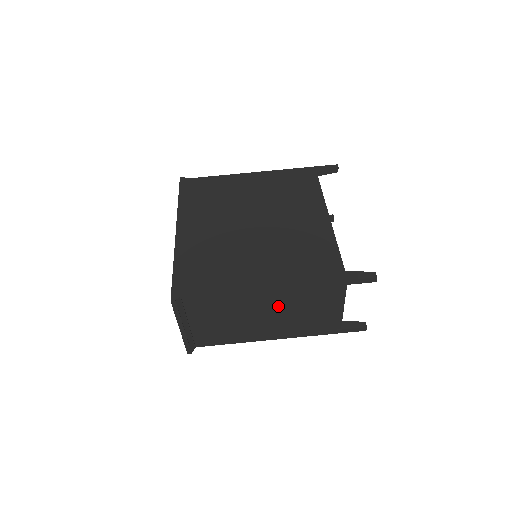
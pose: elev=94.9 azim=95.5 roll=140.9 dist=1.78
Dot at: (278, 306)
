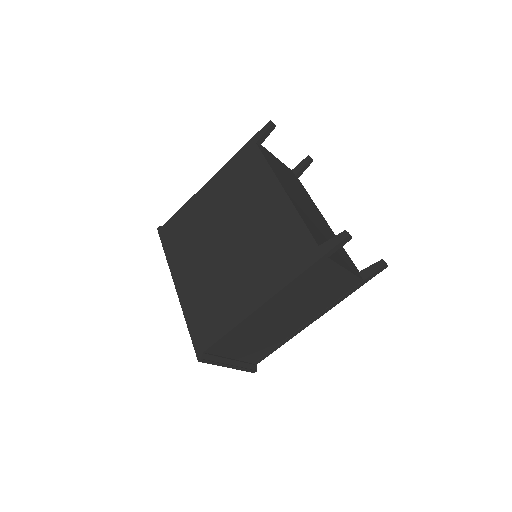
Dot at: (287, 306)
